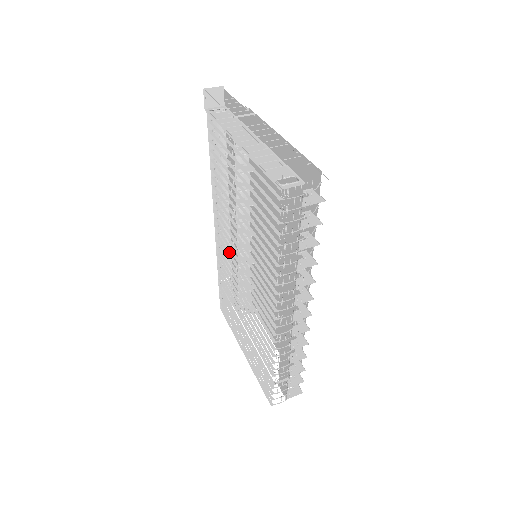
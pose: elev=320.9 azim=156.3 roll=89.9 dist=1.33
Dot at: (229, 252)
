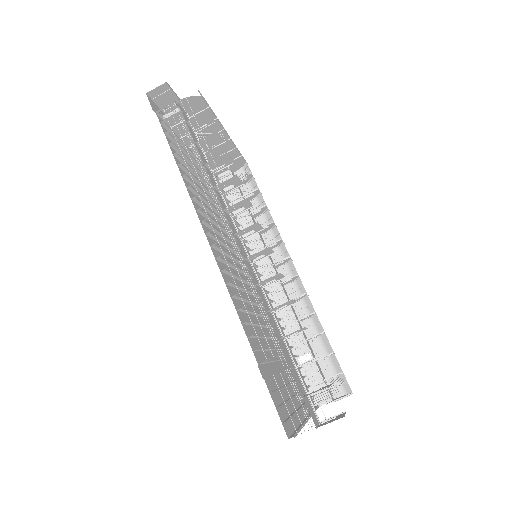
Dot at: occluded
